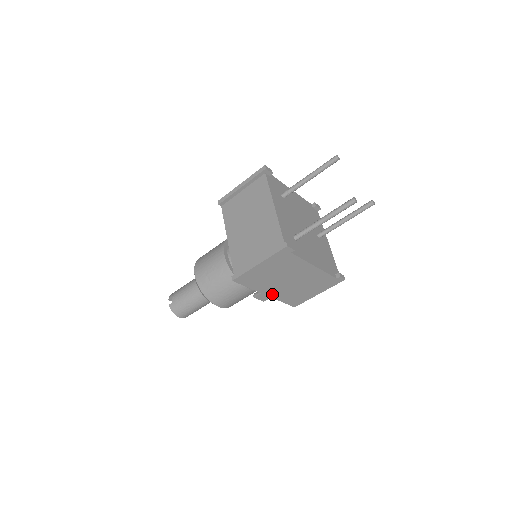
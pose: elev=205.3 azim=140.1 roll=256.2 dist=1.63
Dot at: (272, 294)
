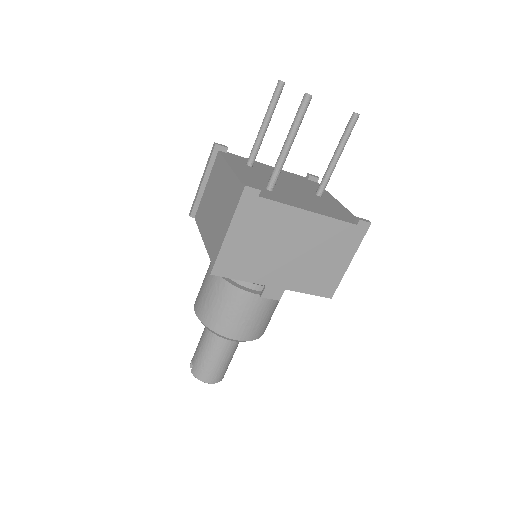
Dot at: (283, 283)
